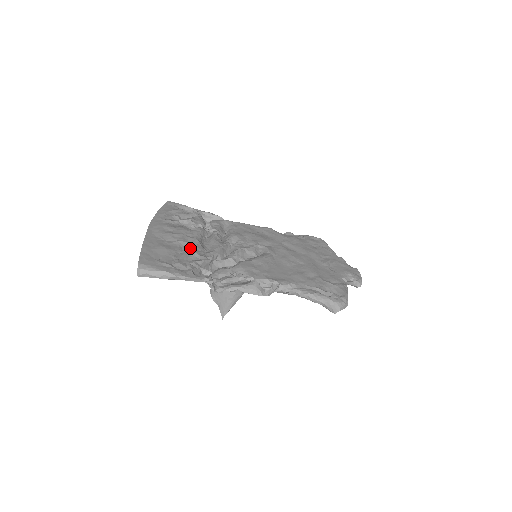
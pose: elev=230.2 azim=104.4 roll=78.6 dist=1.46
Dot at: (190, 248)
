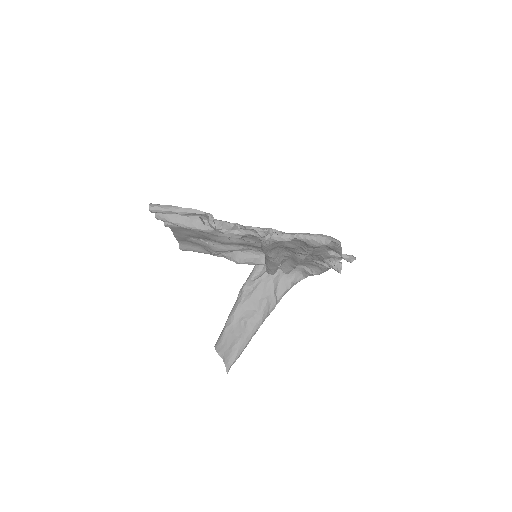
Dot at: occluded
